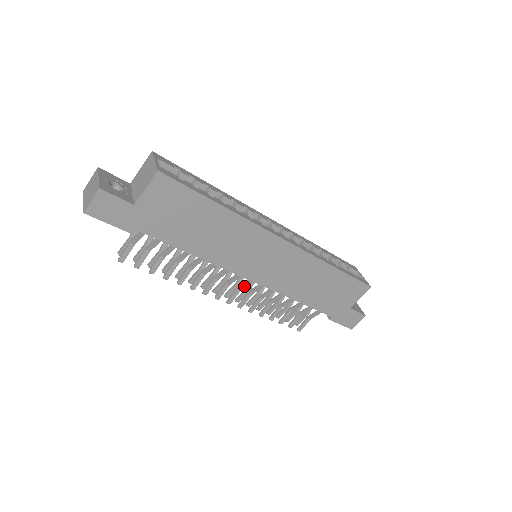
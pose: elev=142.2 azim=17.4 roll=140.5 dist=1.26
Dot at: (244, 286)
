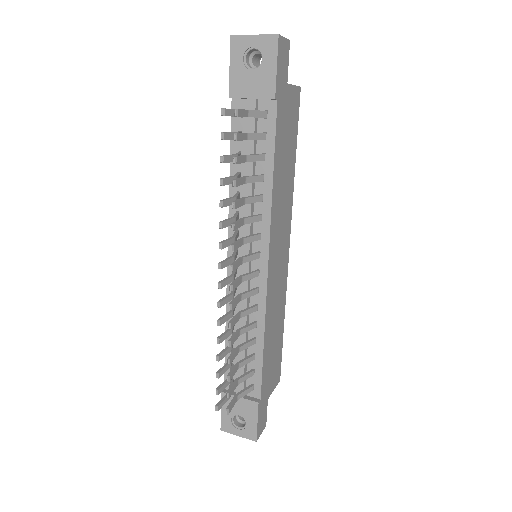
Dot at: (247, 278)
